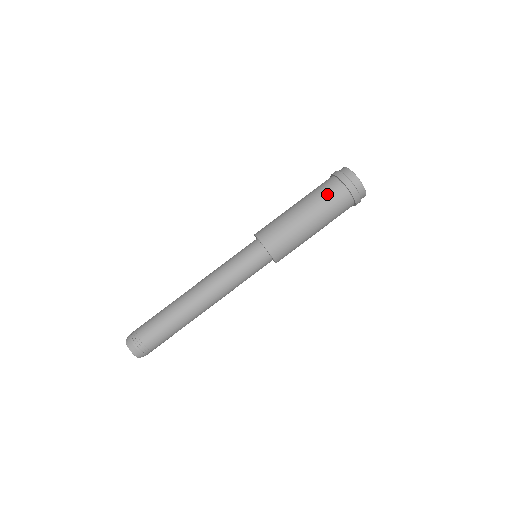
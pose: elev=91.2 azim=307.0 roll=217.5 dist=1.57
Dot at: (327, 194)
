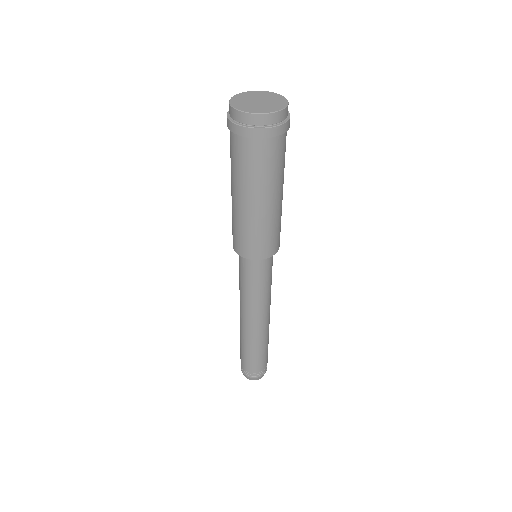
Dot at: (245, 164)
